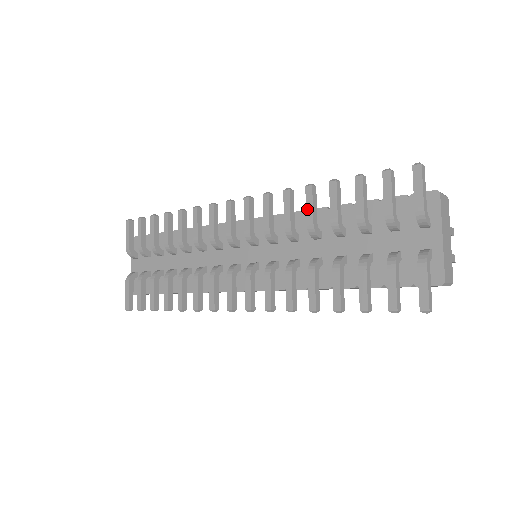
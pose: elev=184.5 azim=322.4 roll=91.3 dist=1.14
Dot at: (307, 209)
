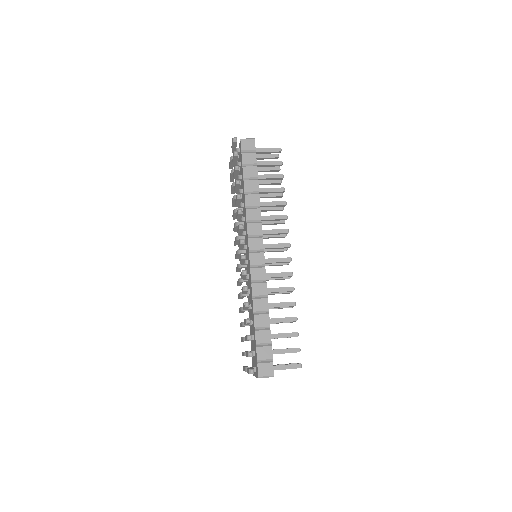
Dot at: (243, 305)
